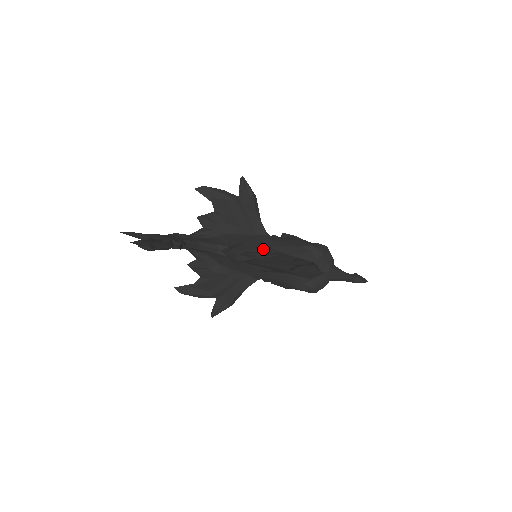
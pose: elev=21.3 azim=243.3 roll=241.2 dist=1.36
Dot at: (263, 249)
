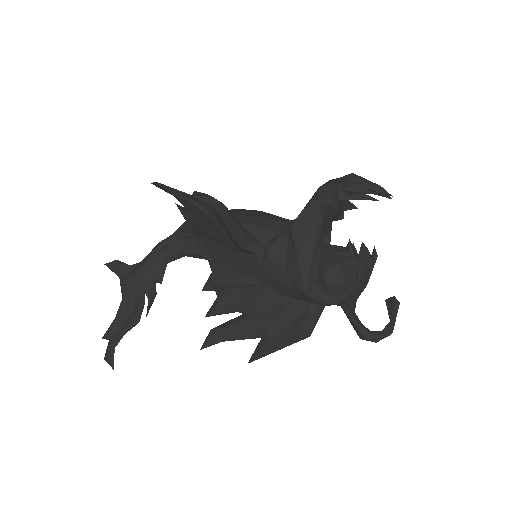
Dot at: (245, 285)
